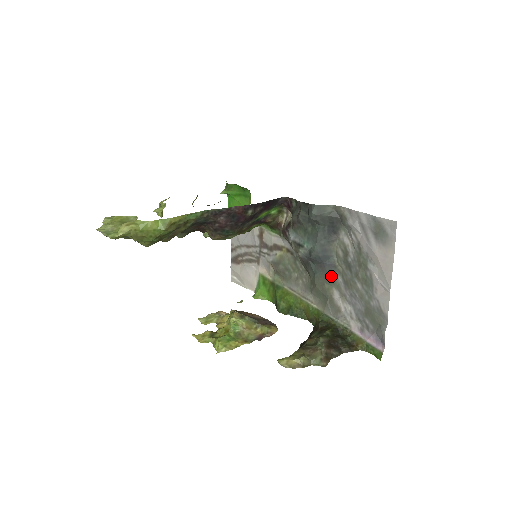
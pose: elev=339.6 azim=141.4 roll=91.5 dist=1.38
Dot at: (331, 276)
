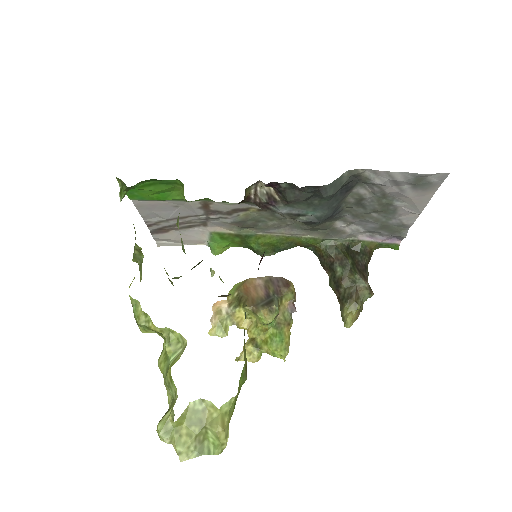
Dot at: (337, 217)
